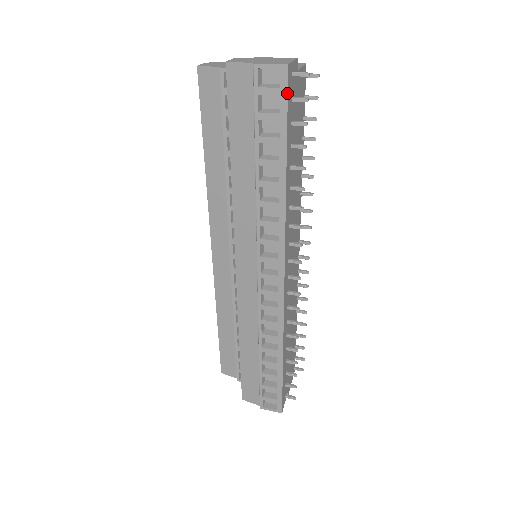
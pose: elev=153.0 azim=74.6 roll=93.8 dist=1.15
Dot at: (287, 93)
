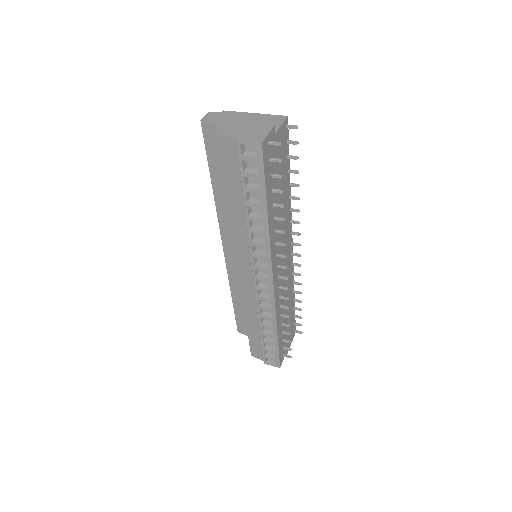
Dot at: (263, 161)
